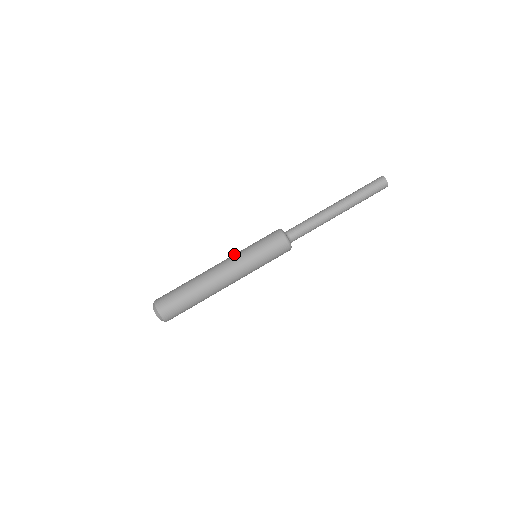
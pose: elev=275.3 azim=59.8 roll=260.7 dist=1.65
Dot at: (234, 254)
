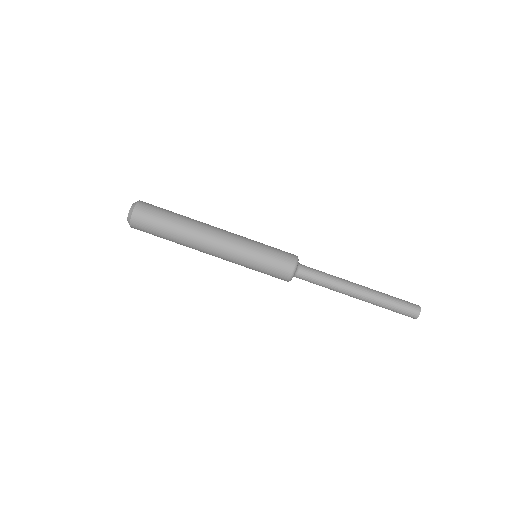
Dot at: occluded
